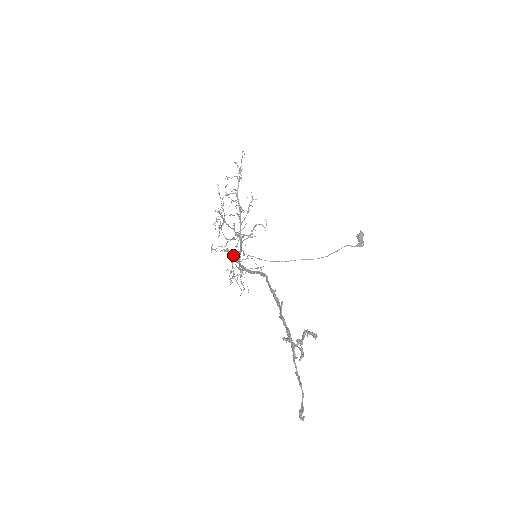
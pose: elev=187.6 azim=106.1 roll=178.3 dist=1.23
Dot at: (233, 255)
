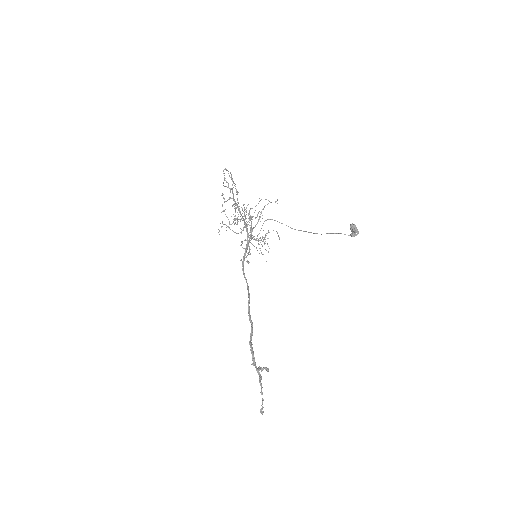
Dot at: occluded
